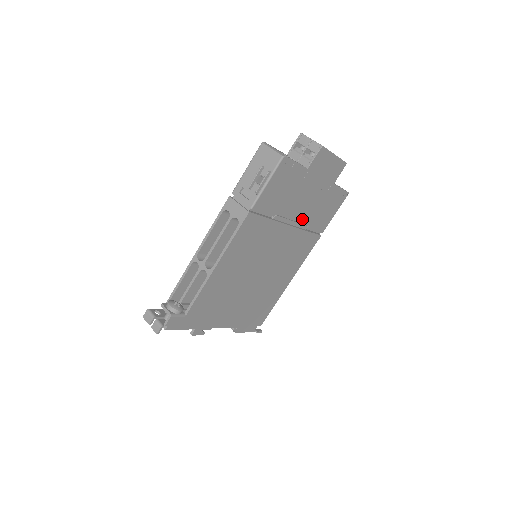
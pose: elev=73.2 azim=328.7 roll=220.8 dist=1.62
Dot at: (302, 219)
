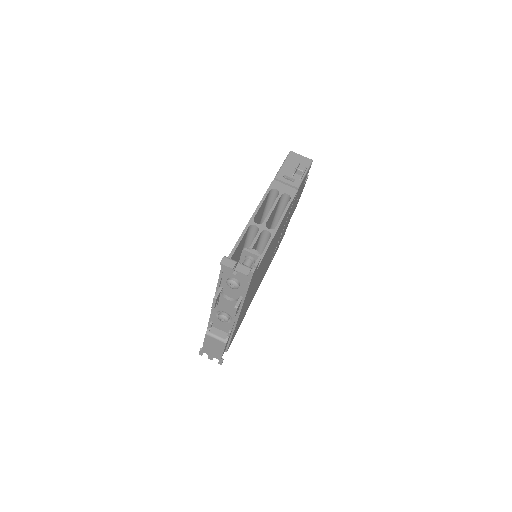
Dot at: (281, 235)
